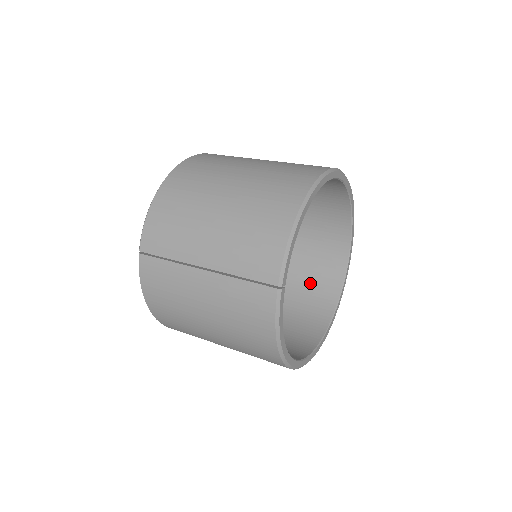
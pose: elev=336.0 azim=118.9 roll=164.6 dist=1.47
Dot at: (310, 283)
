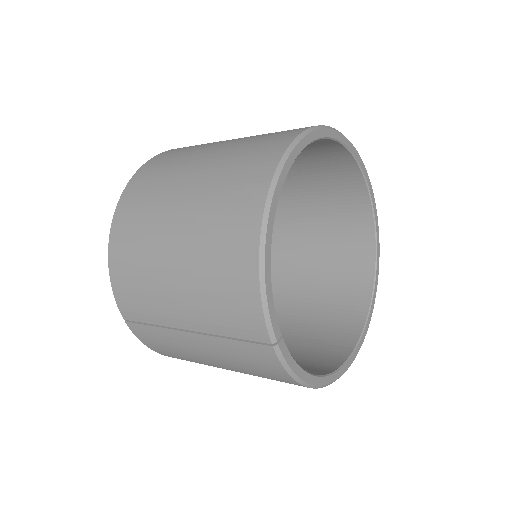
Dot at: (337, 241)
